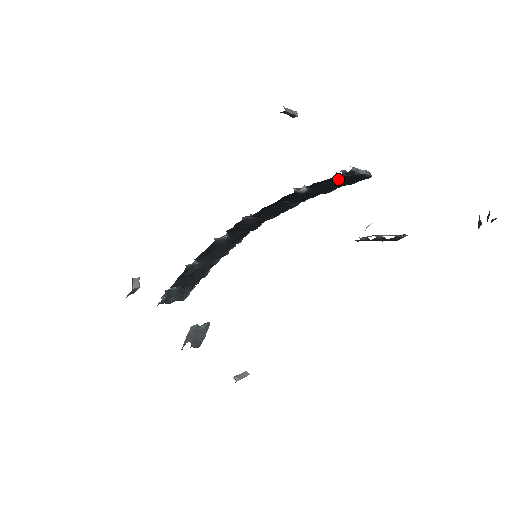
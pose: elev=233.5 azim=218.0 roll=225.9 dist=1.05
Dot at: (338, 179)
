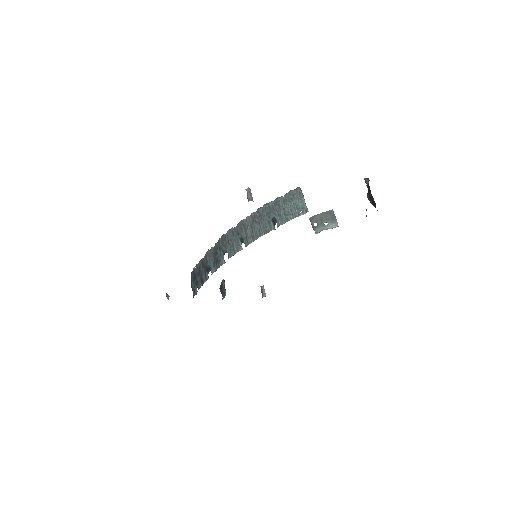
Dot at: (294, 211)
